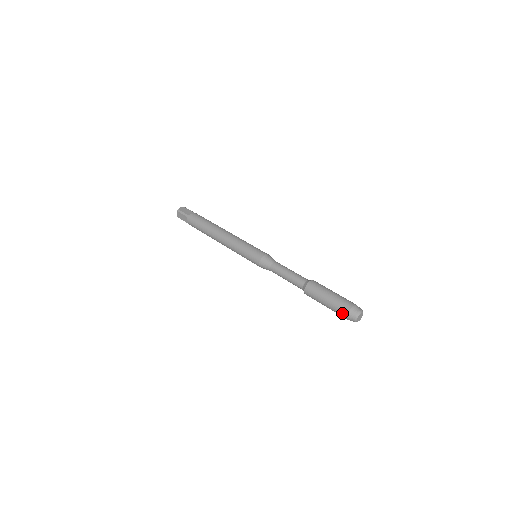
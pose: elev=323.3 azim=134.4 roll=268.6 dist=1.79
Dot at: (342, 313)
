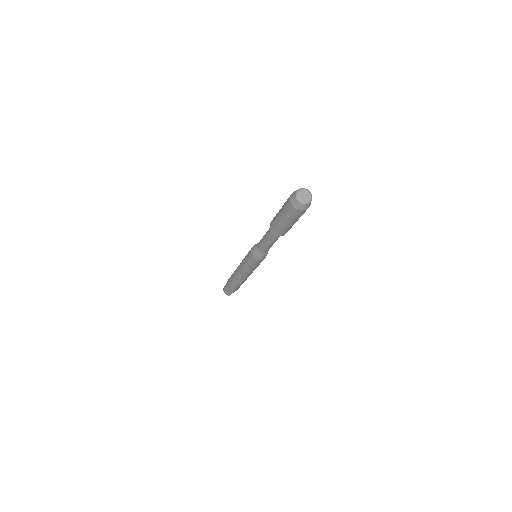
Dot at: occluded
